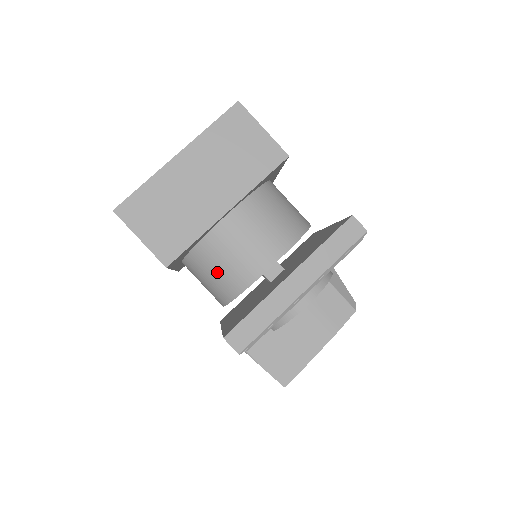
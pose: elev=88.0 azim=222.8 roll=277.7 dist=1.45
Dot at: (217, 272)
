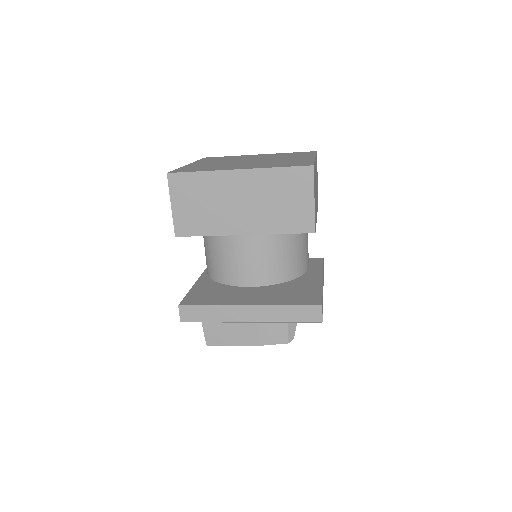
Dot at: (212, 256)
